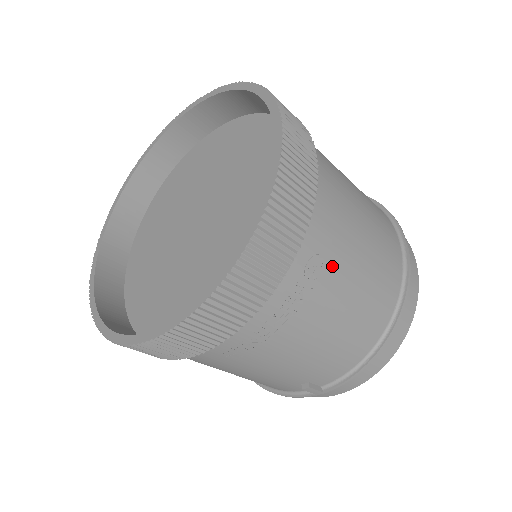
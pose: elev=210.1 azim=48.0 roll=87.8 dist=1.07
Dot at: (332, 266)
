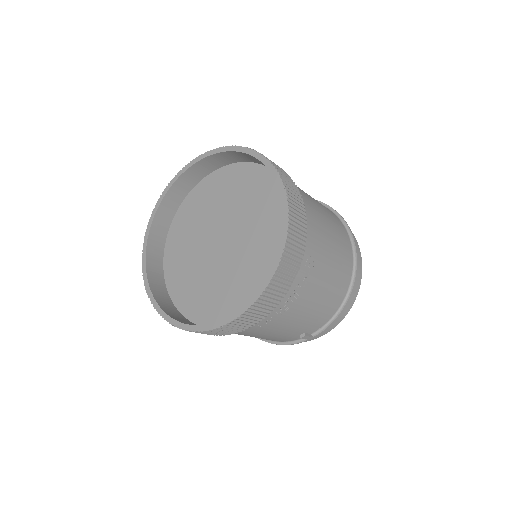
Dot at: (318, 261)
